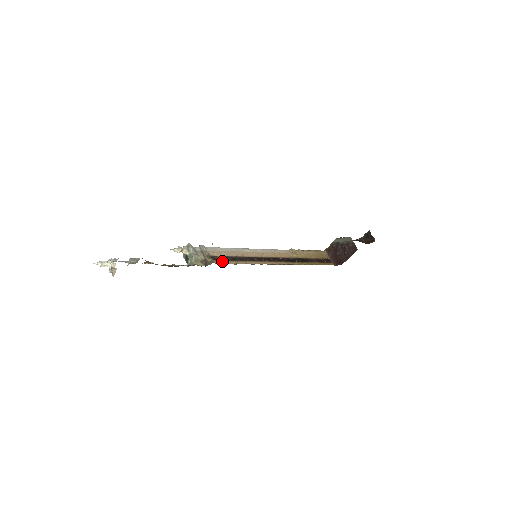
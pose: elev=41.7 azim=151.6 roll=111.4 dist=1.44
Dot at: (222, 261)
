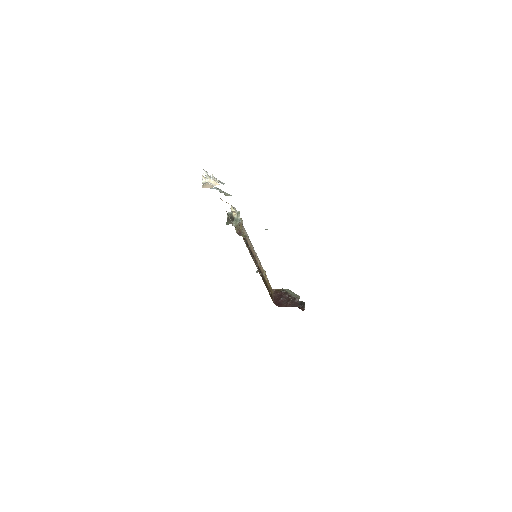
Dot at: (245, 240)
